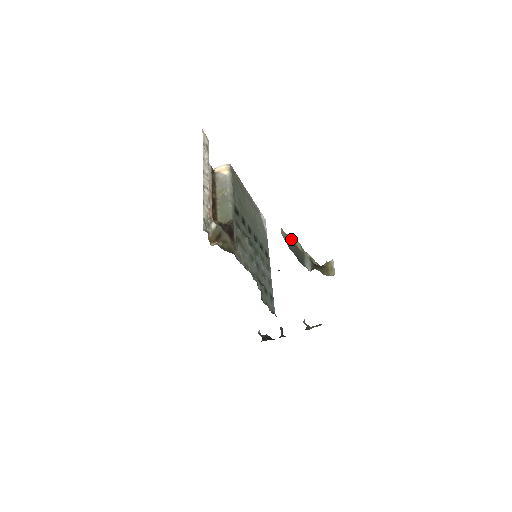
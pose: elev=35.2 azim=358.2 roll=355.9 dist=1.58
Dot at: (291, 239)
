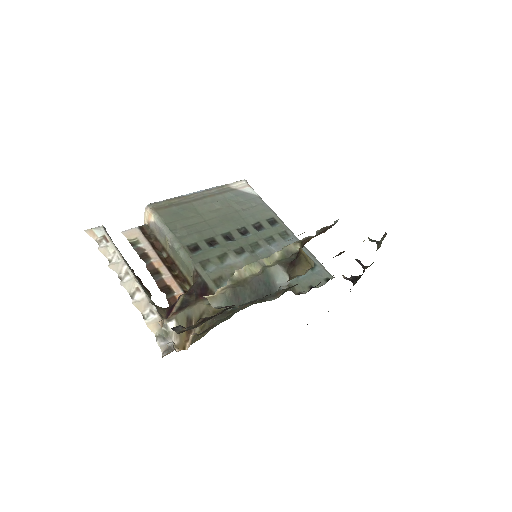
Dot at: (236, 281)
